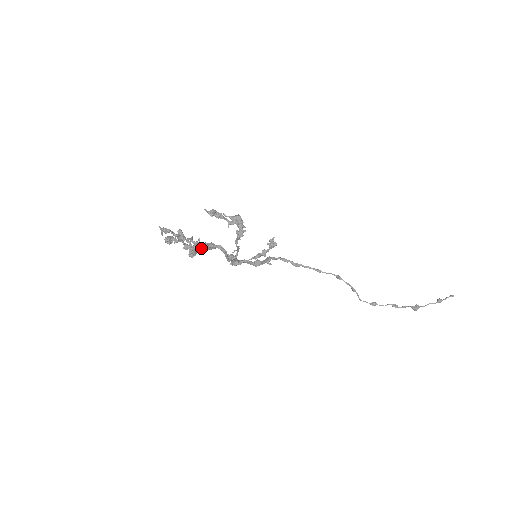
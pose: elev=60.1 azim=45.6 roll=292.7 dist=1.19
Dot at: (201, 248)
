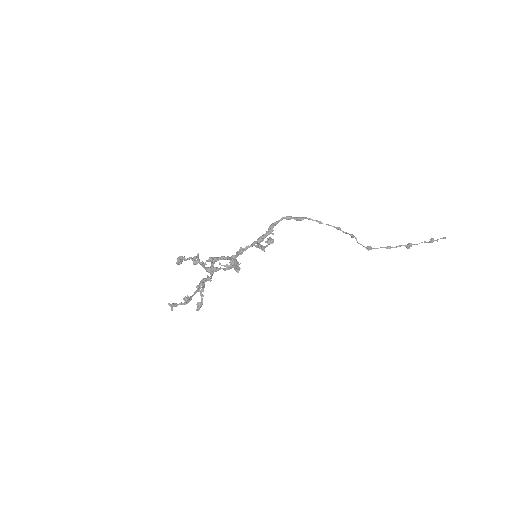
Dot at: occluded
